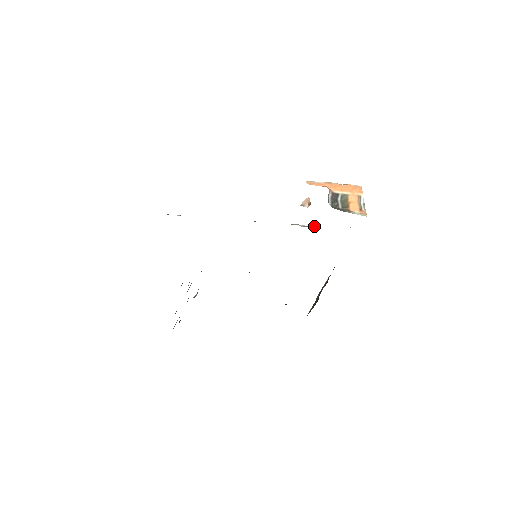
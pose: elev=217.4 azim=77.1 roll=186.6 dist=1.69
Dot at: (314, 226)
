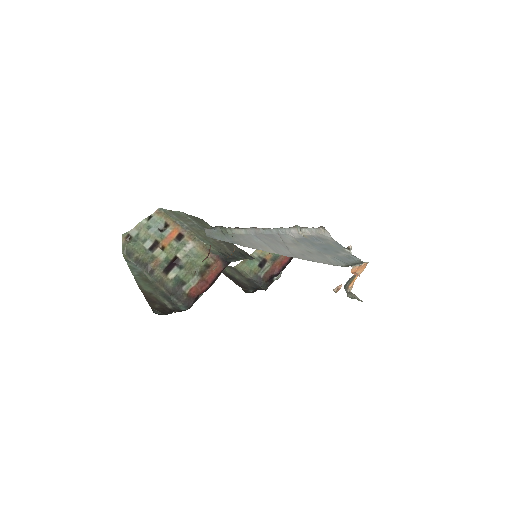
Dot at: (307, 229)
